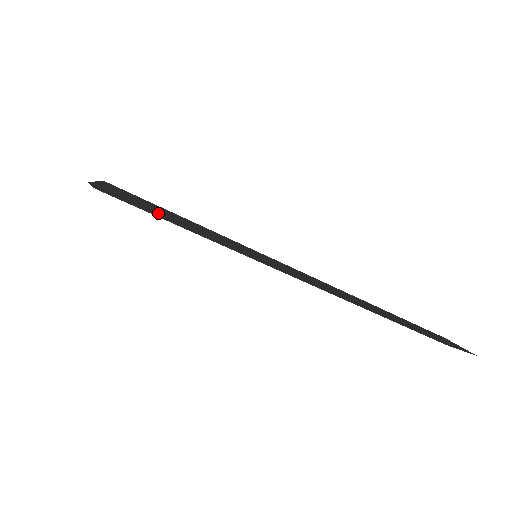
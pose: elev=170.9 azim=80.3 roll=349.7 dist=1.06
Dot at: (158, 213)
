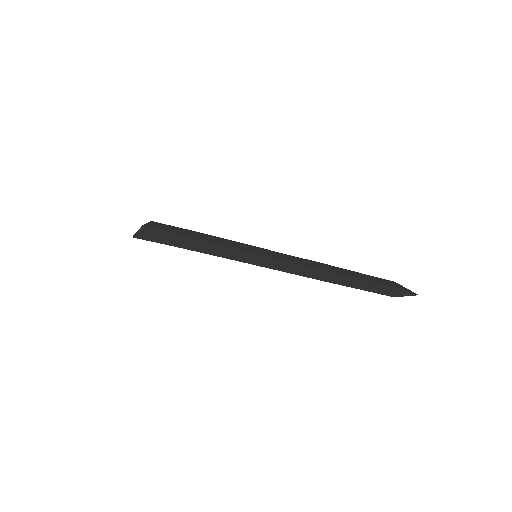
Dot at: (183, 248)
